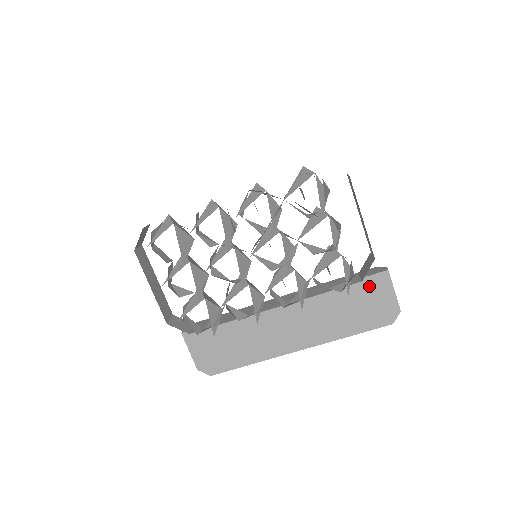
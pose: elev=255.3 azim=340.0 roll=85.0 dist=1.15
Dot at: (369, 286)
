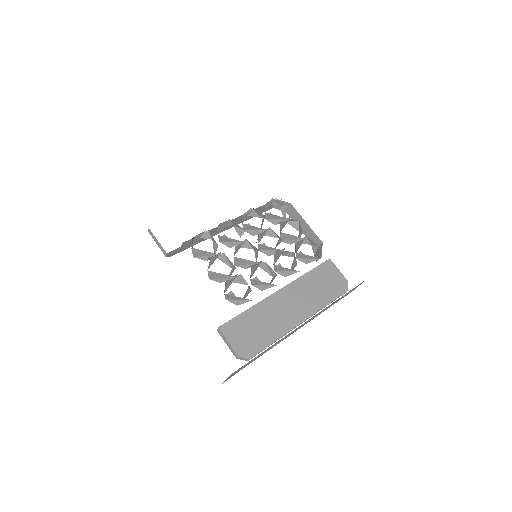
Dot at: (324, 269)
